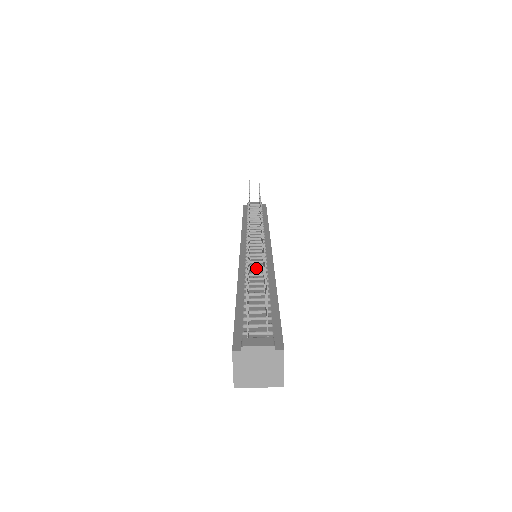
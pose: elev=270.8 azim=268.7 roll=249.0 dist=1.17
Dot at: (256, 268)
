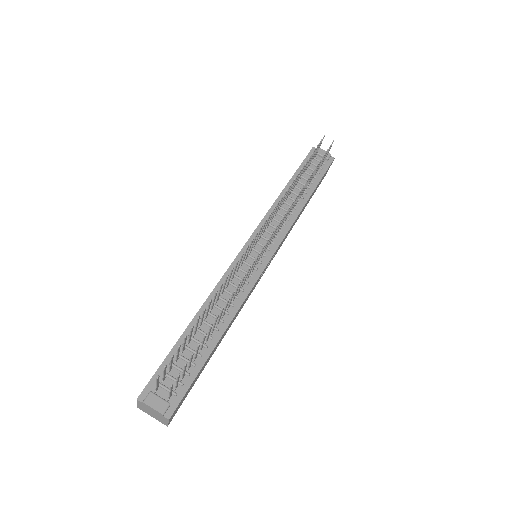
Dot at: (233, 289)
